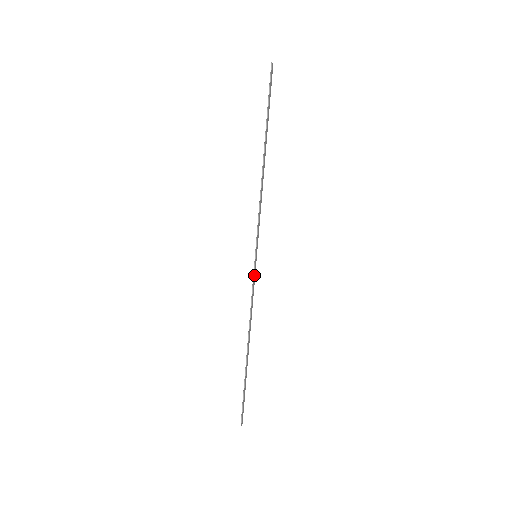
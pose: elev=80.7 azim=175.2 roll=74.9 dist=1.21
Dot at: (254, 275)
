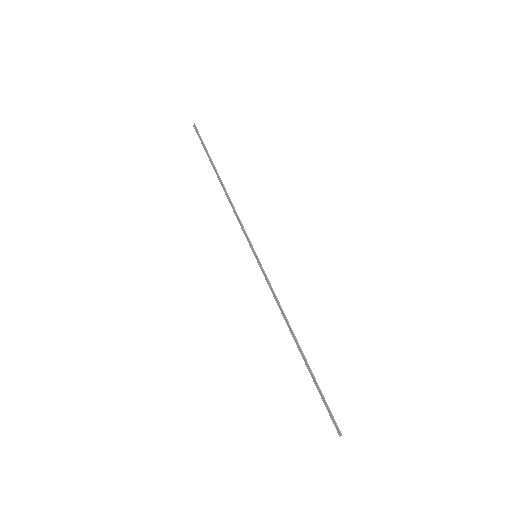
Dot at: (264, 272)
